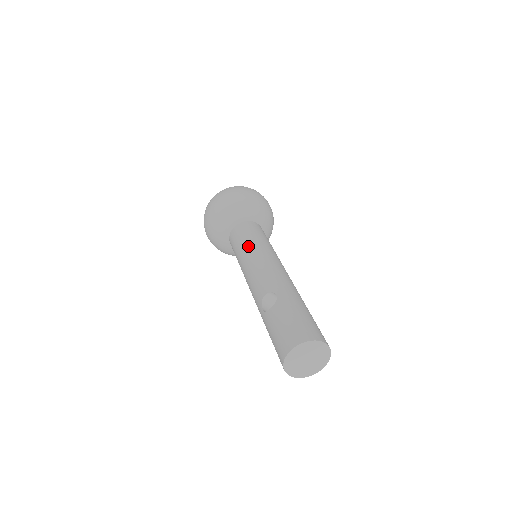
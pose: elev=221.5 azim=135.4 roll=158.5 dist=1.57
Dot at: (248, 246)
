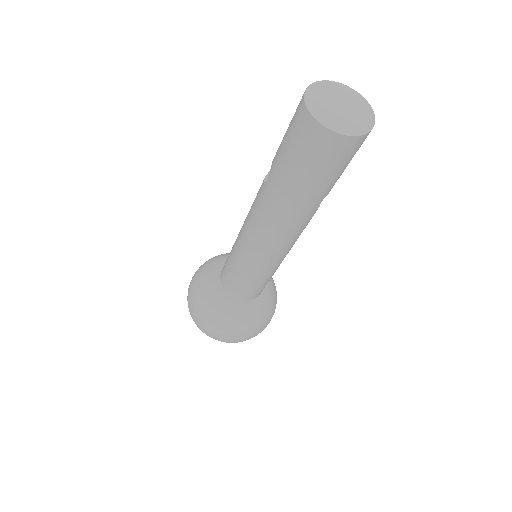
Dot at: occluded
